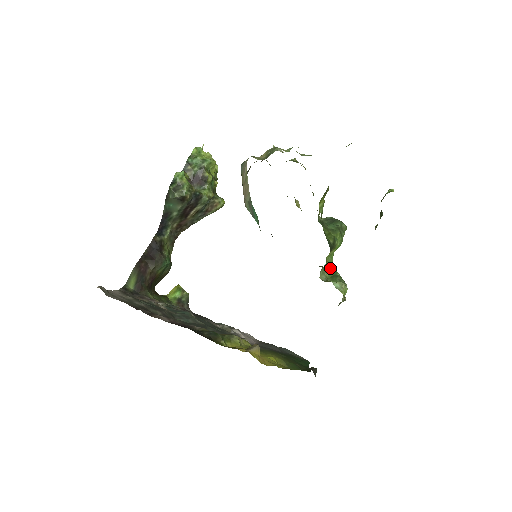
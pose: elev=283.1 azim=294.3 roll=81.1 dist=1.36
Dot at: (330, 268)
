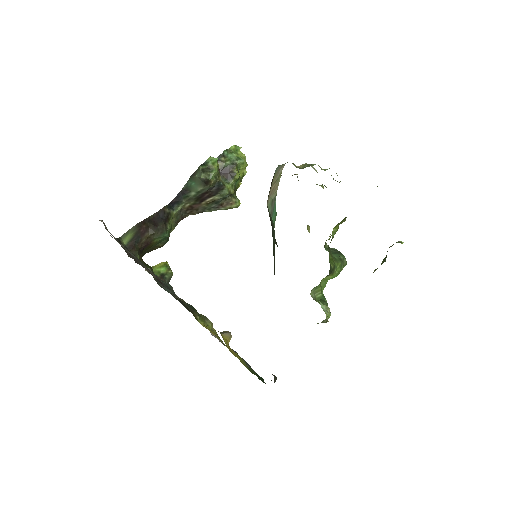
Dot at: (321, 291)
